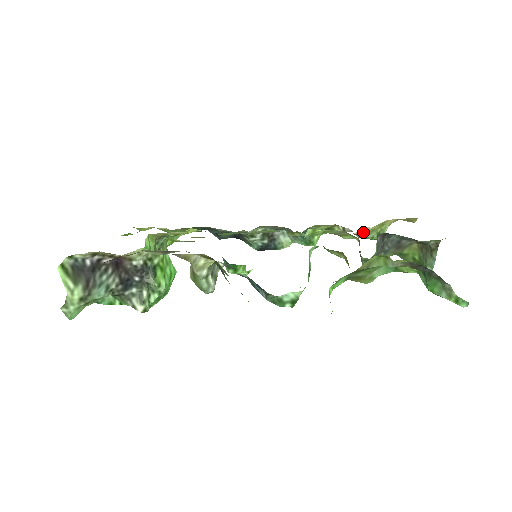
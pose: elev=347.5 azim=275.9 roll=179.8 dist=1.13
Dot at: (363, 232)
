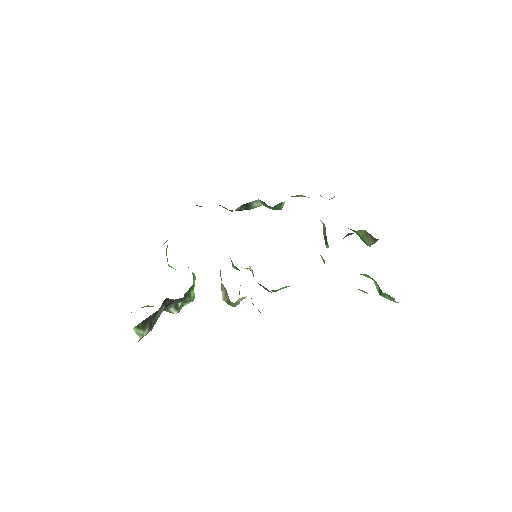
Dot at: occluded
